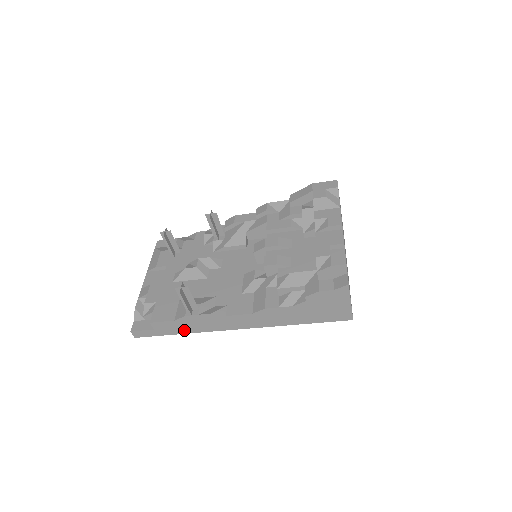
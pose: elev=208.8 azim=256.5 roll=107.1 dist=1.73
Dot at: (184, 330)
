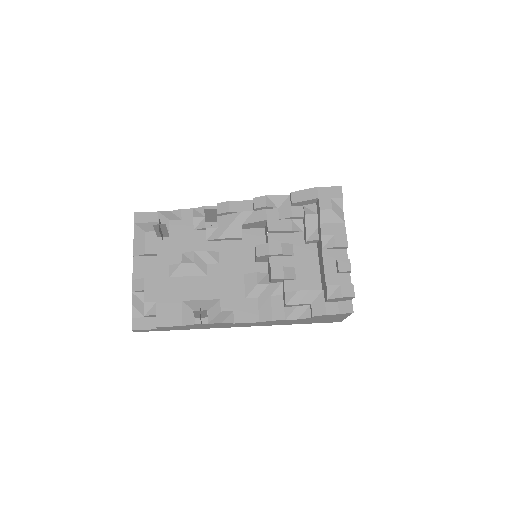
Dot at: (188, 328)
